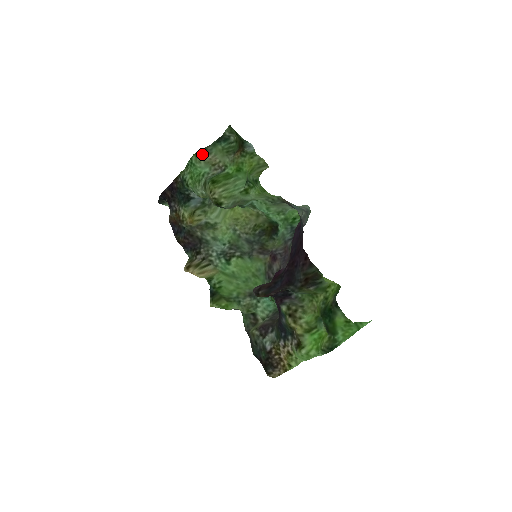
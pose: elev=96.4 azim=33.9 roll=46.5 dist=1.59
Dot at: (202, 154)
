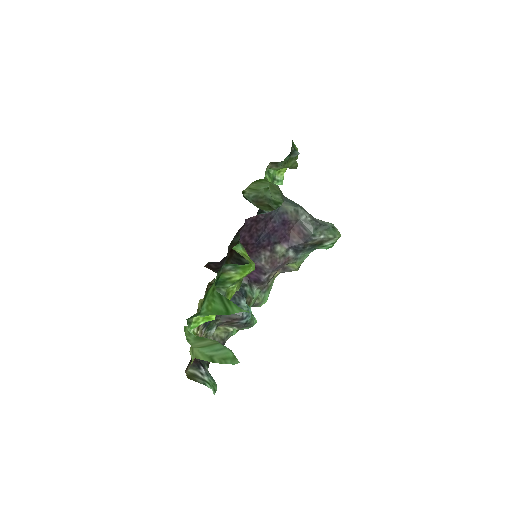
Dot at: (270, 165)
